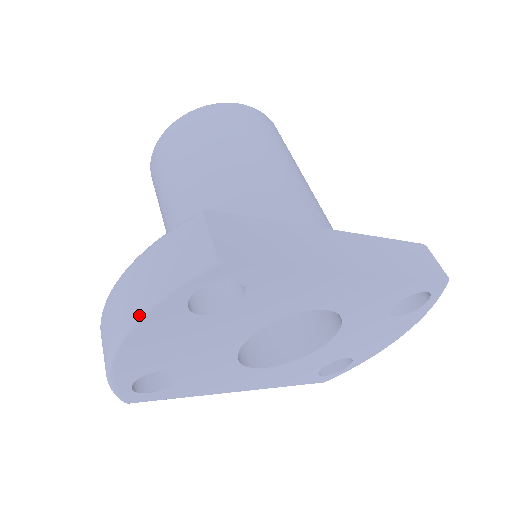
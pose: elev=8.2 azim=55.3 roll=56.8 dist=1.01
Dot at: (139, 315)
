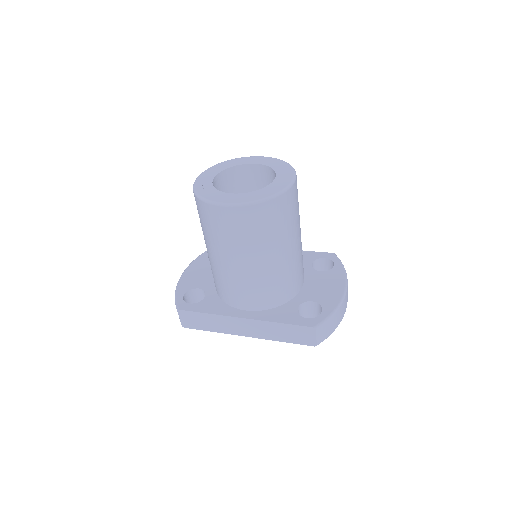
Dot at: occluded
